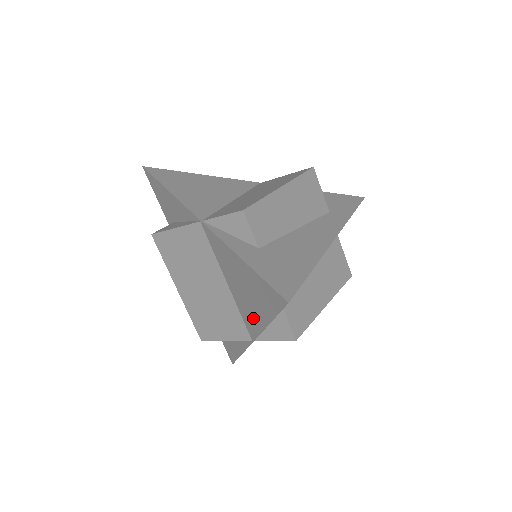
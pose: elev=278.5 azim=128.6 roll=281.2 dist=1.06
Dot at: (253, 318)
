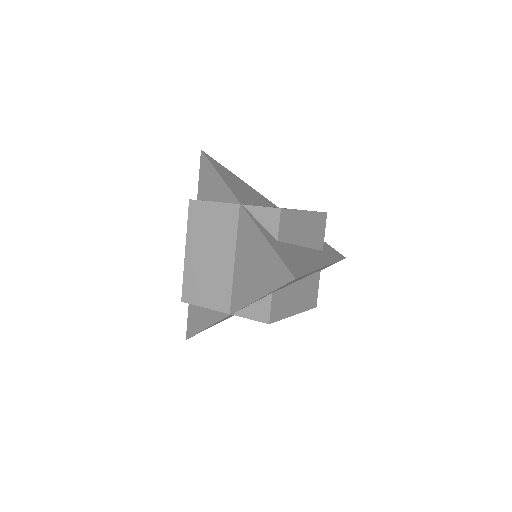
Dot at: (245, 292)
